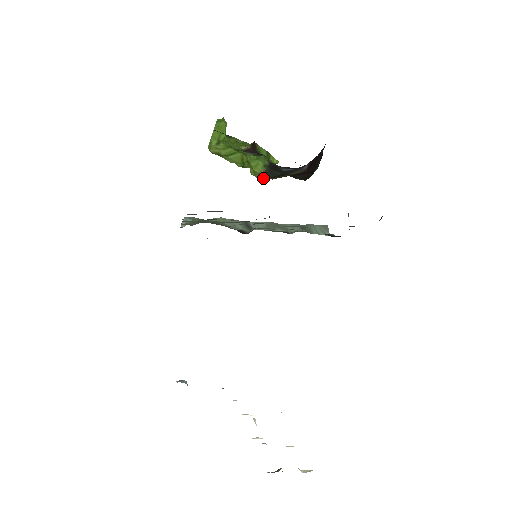
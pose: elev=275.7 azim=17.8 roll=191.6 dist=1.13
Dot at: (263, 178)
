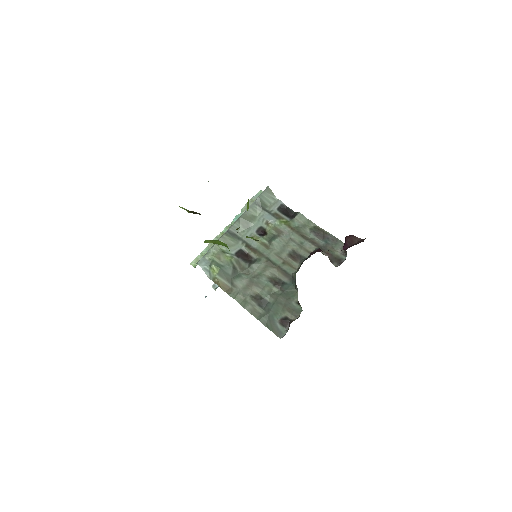
Dot at: occluded
